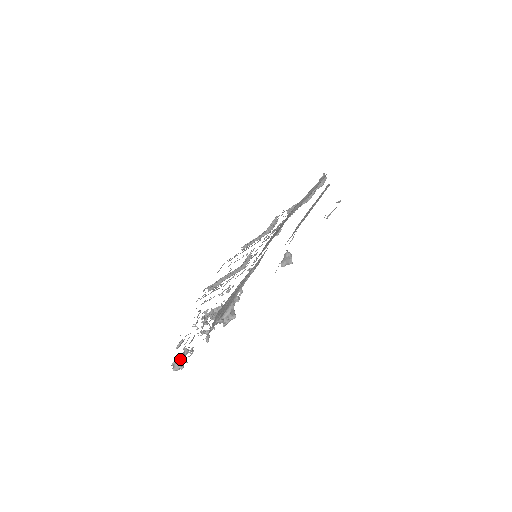
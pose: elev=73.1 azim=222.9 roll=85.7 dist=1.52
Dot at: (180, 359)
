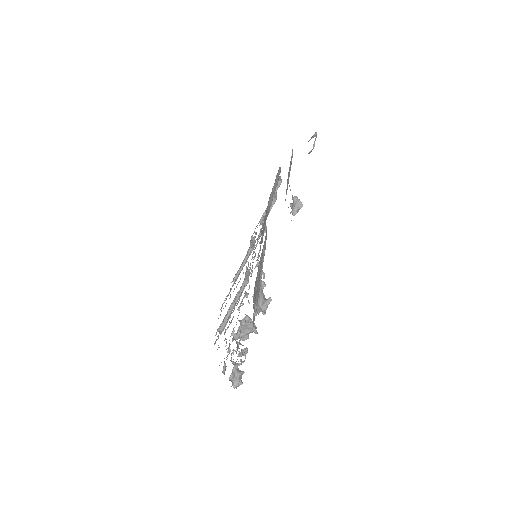
Dot at: (235, 371)
